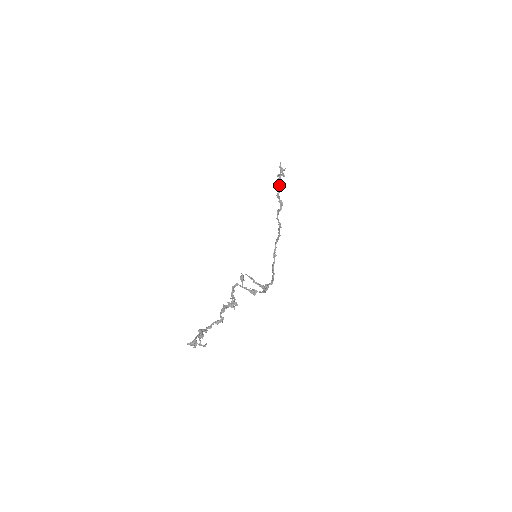
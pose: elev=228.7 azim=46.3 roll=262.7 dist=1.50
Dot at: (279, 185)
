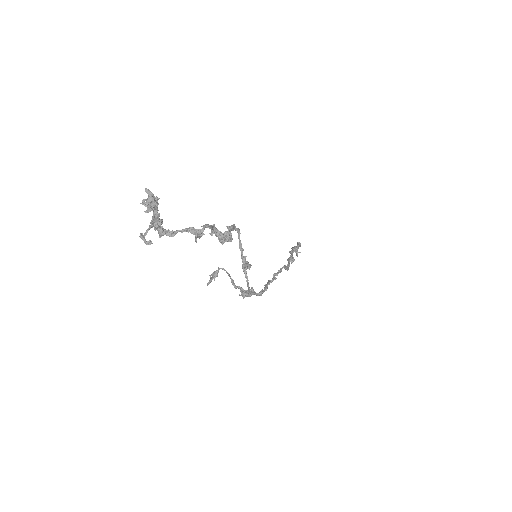
Dot at: (297, 247)
